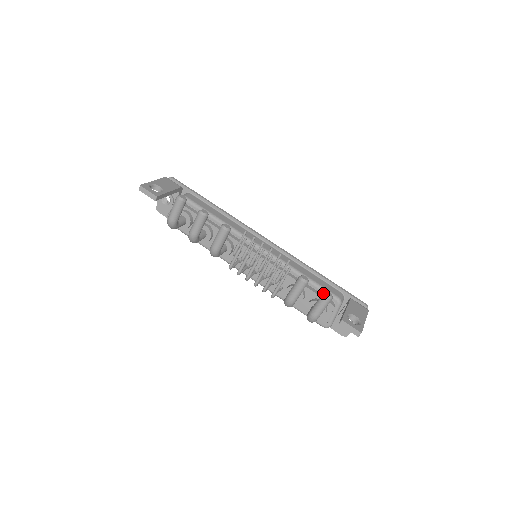
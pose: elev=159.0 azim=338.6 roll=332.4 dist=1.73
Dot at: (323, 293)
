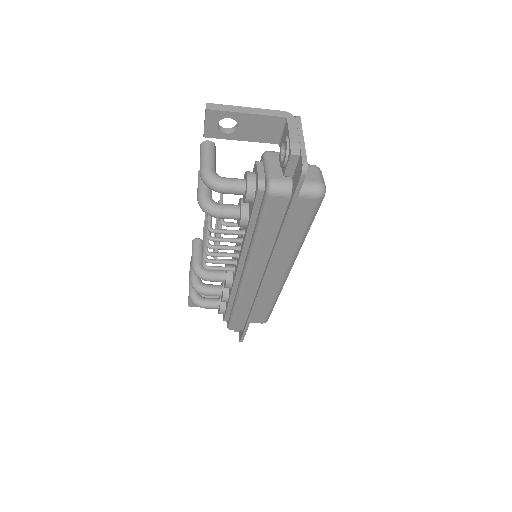
Dot at: occluded
